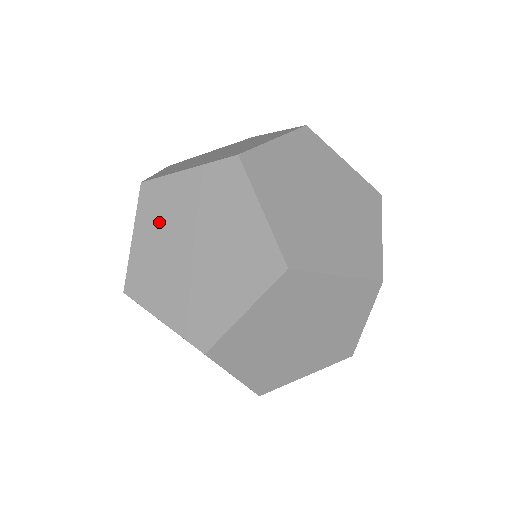
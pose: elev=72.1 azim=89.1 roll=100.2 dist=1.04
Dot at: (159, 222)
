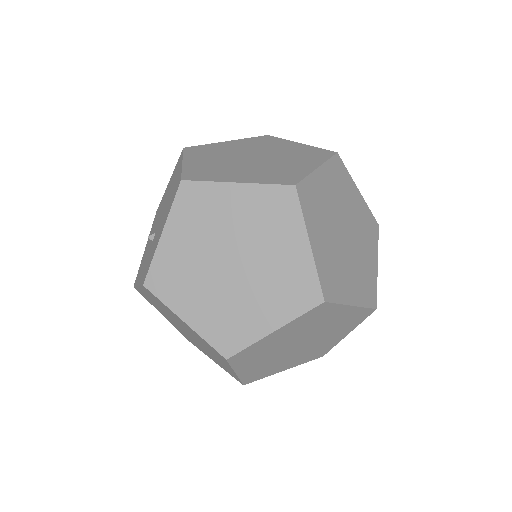
Dot at: (196, 226)
